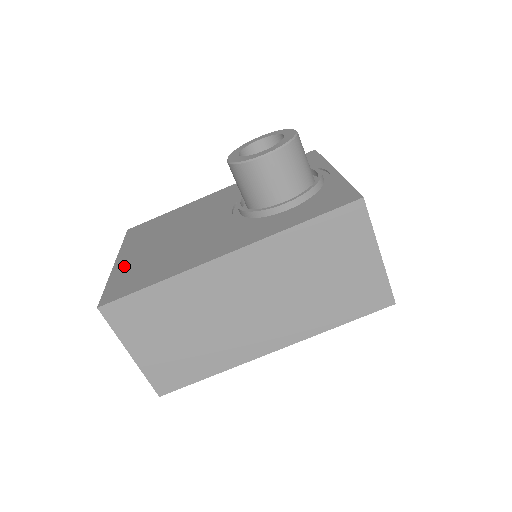
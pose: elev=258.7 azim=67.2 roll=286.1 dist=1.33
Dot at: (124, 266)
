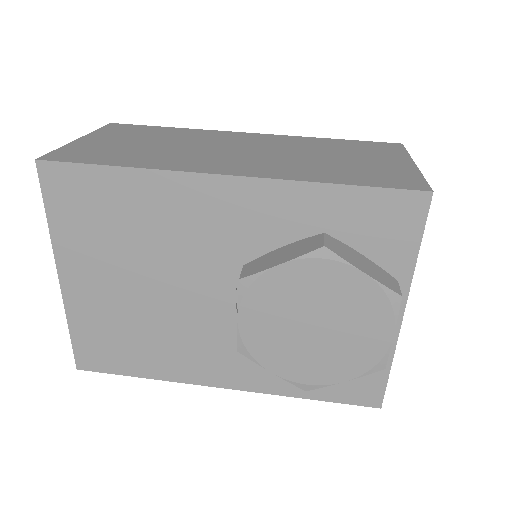
Dot at: occluded
